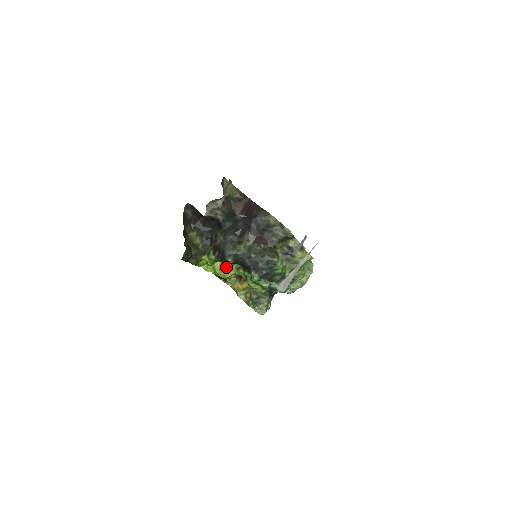
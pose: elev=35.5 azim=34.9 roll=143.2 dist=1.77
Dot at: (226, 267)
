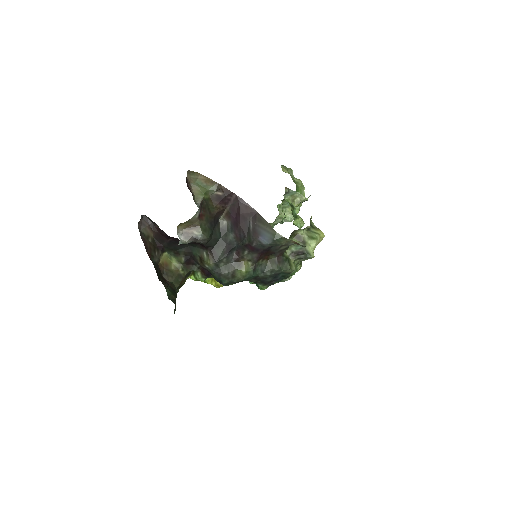
Dot at: occluded
